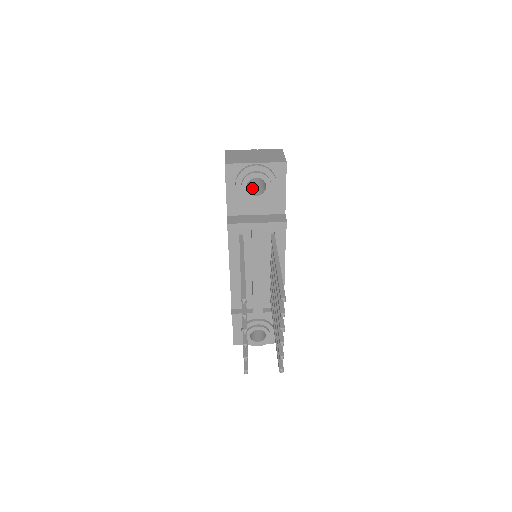
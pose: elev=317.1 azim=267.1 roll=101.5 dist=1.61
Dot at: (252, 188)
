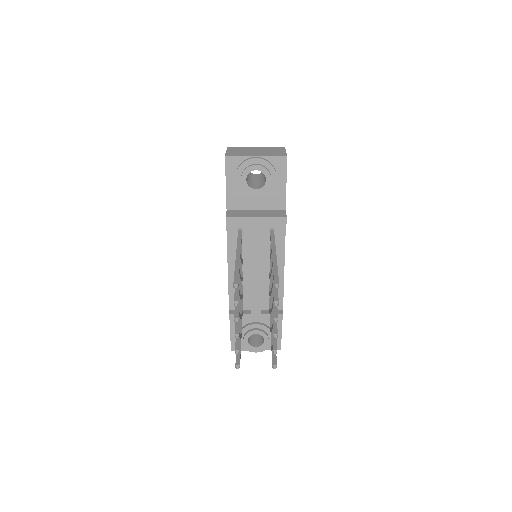
Dot at: (252, 183)
